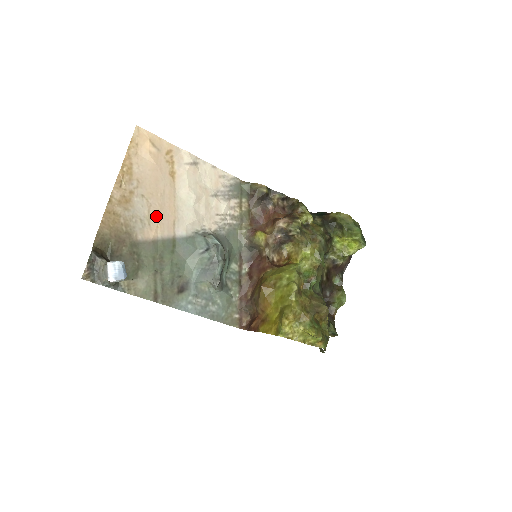
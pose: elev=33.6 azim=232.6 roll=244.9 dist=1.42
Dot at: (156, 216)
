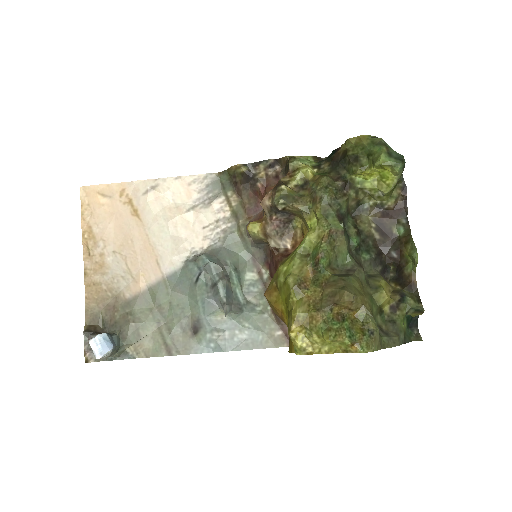
Dot at: (136, 265)
